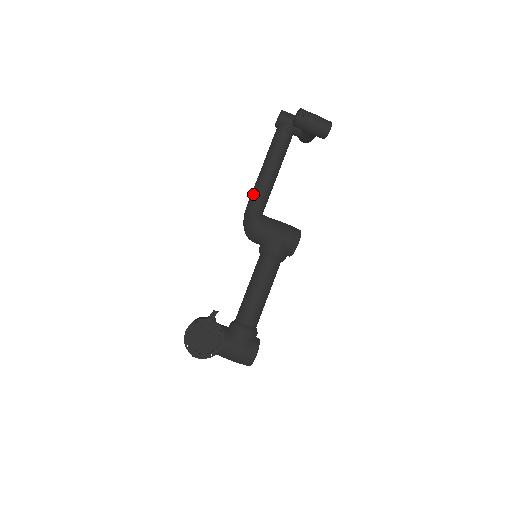
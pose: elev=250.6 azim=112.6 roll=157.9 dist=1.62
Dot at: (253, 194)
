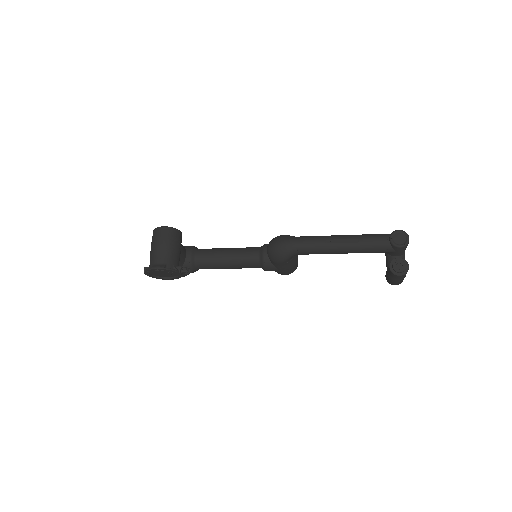
Dot at: (310, 248)
